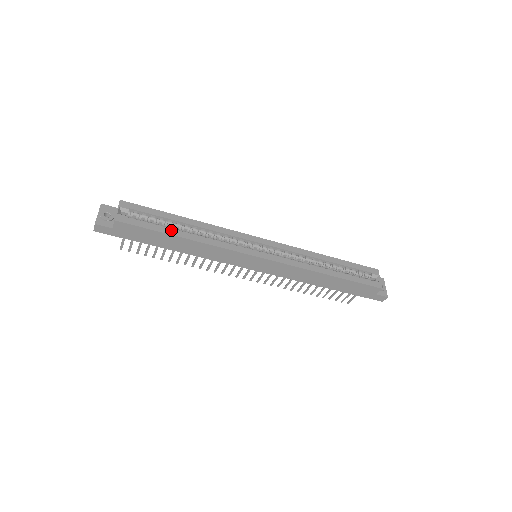
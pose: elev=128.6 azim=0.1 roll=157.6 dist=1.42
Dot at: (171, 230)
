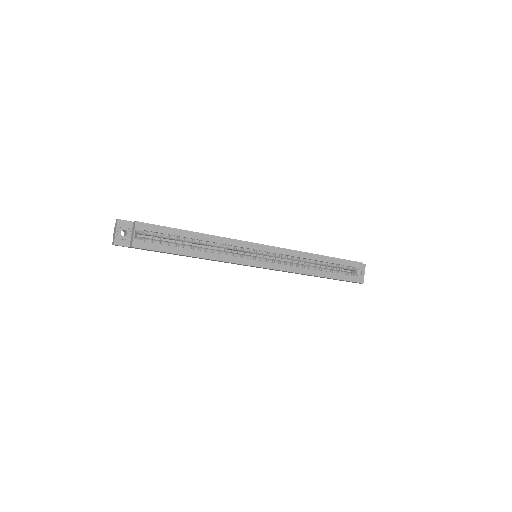
Dot at: (182, 250)
